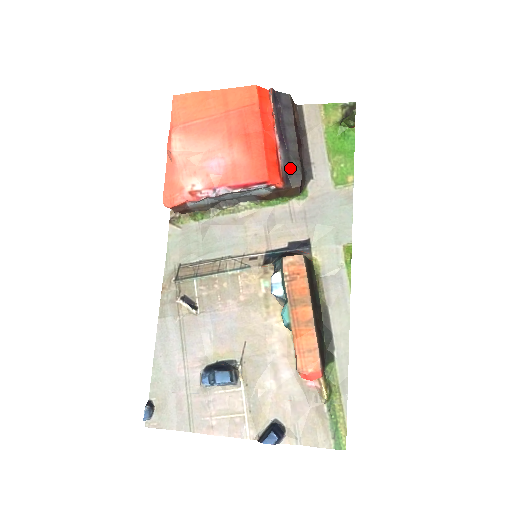
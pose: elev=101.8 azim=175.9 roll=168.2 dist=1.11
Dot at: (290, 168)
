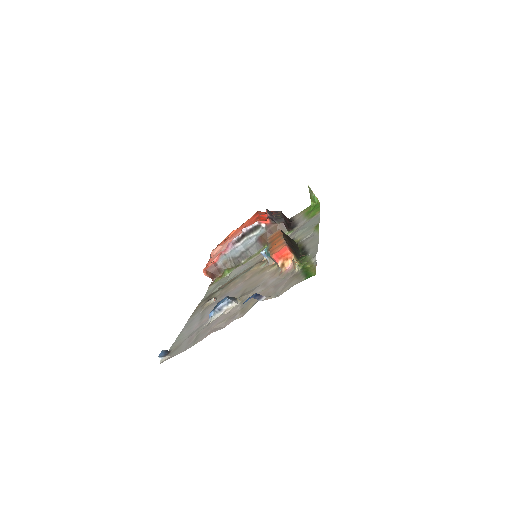
Dot at: (276, 219)
